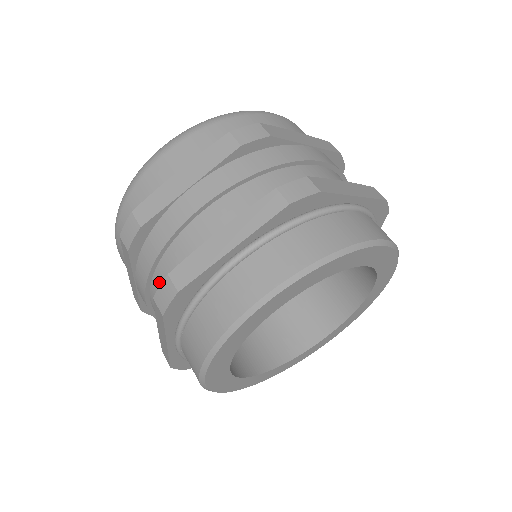
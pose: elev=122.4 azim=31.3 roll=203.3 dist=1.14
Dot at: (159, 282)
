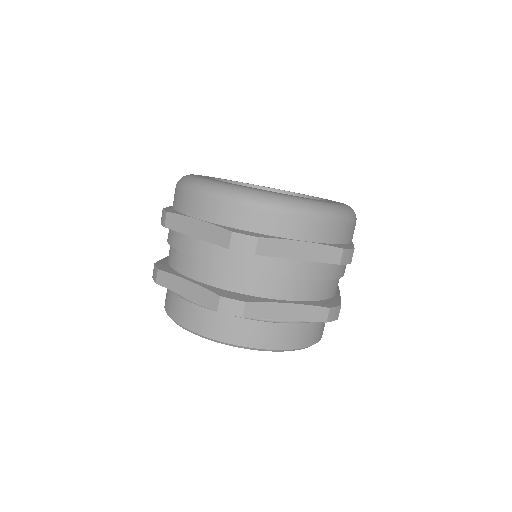
Dot at: occluded
